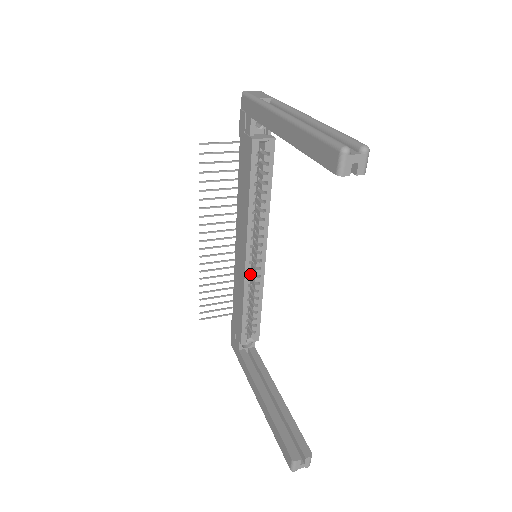
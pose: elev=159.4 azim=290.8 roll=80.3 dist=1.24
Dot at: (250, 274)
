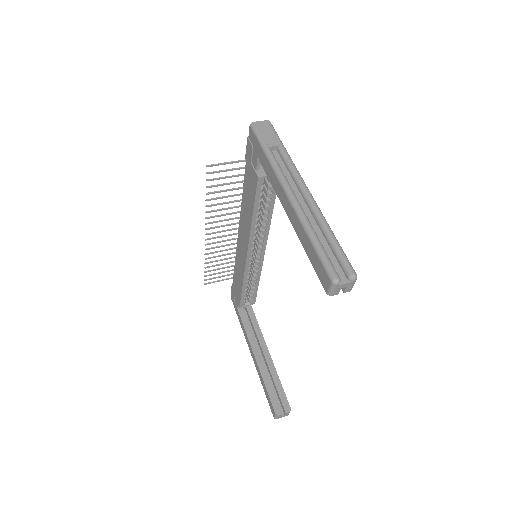
Dot at: (250, 266)
